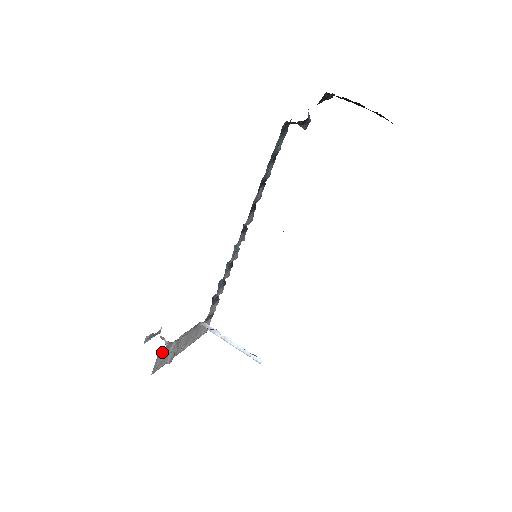
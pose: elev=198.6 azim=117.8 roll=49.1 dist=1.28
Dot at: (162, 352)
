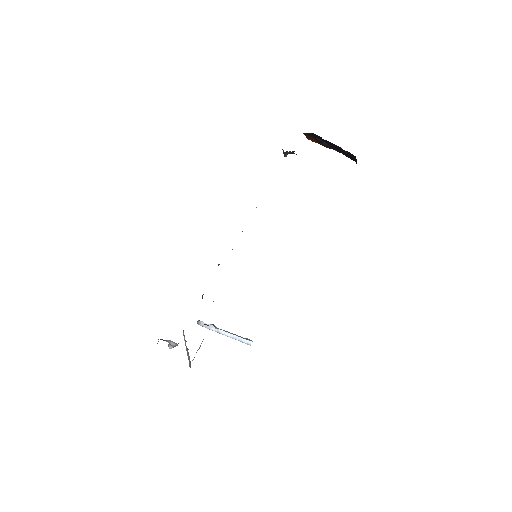
Dot at: occluded
